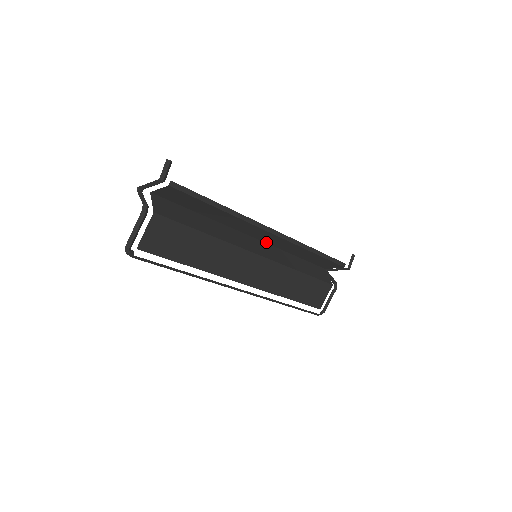
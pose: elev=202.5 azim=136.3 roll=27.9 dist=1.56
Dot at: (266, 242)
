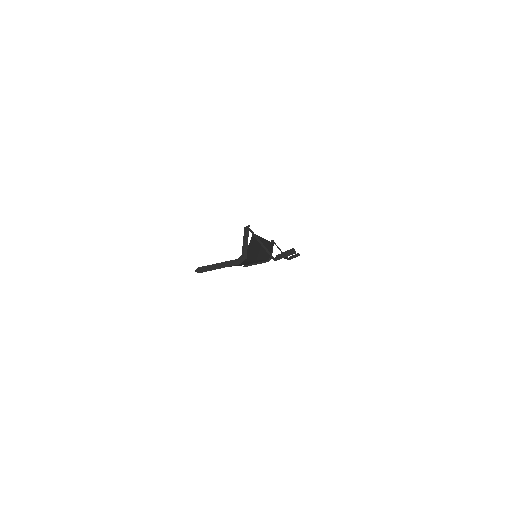
Dot at: occluded
